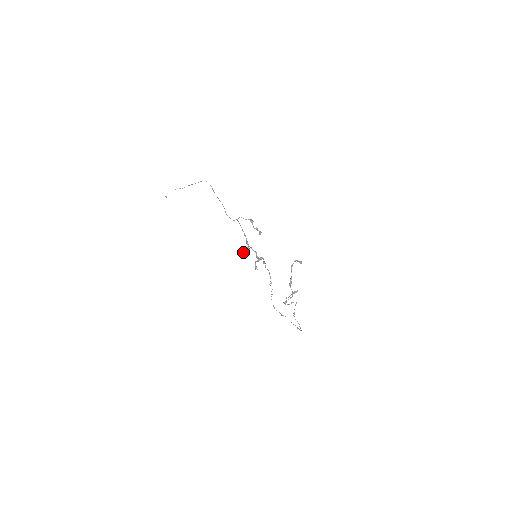
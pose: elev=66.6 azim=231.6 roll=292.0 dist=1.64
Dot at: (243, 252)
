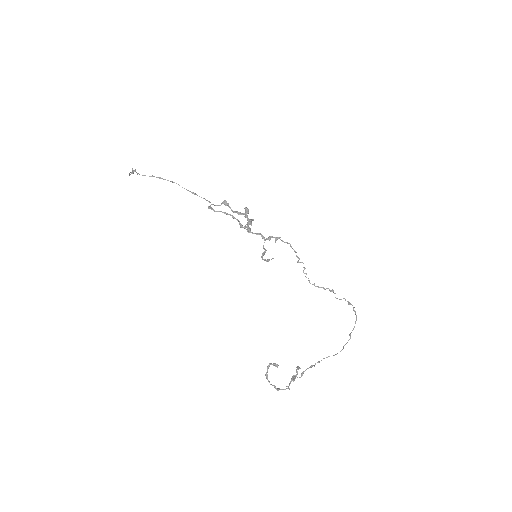
Dot at: occluded
